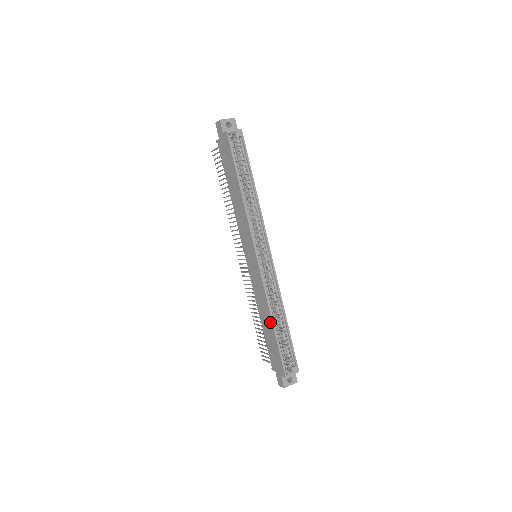
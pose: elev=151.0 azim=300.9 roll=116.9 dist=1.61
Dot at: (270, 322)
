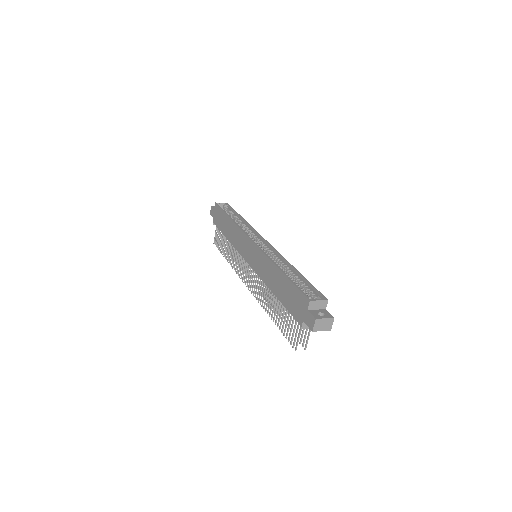
Dot at: (277, 272)
